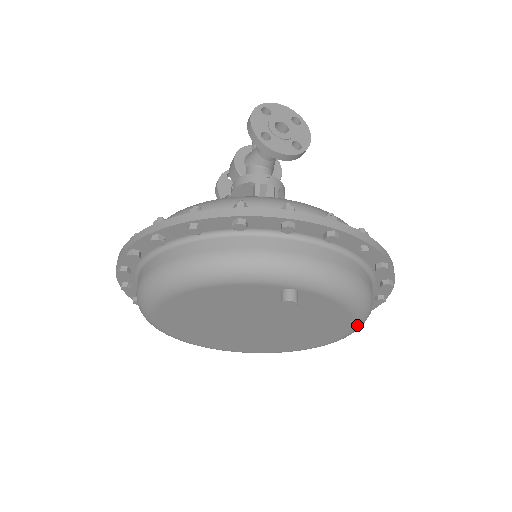
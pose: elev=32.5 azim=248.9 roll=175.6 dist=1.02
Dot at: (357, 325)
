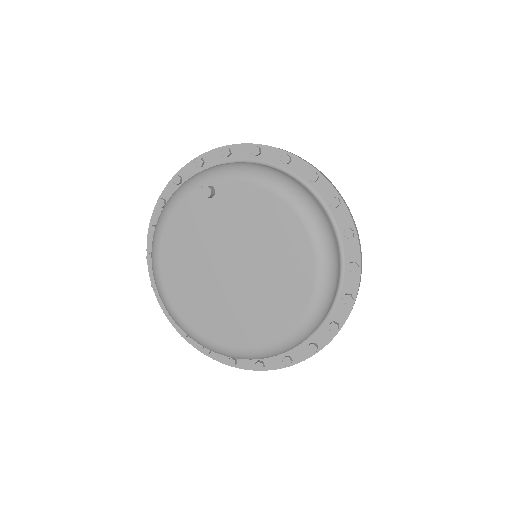
Dot at: (301, 211)
